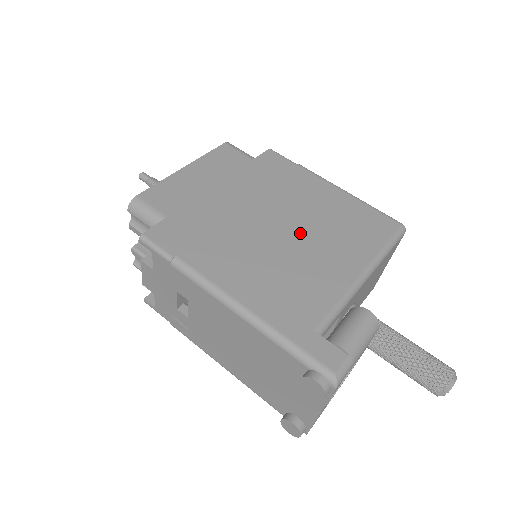
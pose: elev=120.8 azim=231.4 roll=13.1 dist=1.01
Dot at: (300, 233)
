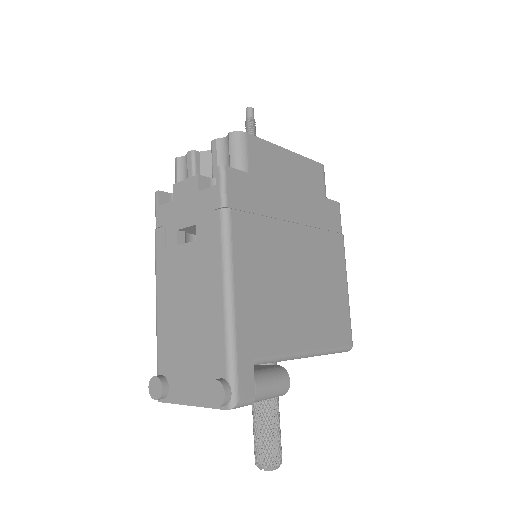
Dot at: (304, 283)
